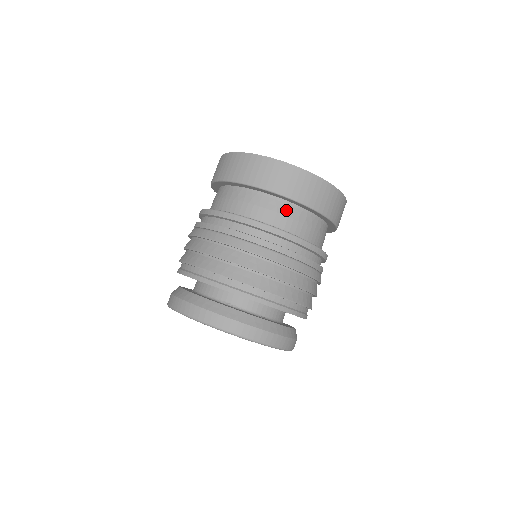
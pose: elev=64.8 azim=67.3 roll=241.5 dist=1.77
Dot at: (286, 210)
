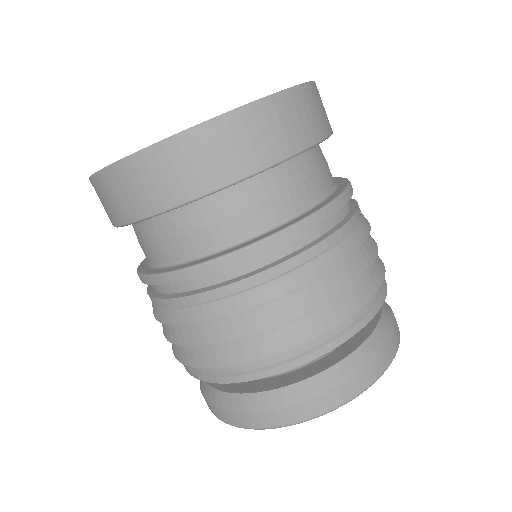
Dot at: (236, 202)
